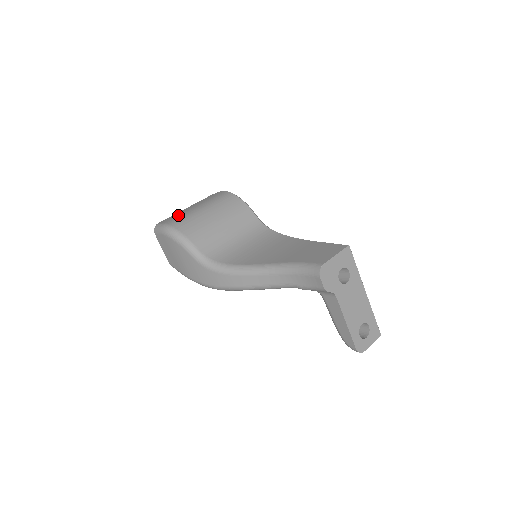
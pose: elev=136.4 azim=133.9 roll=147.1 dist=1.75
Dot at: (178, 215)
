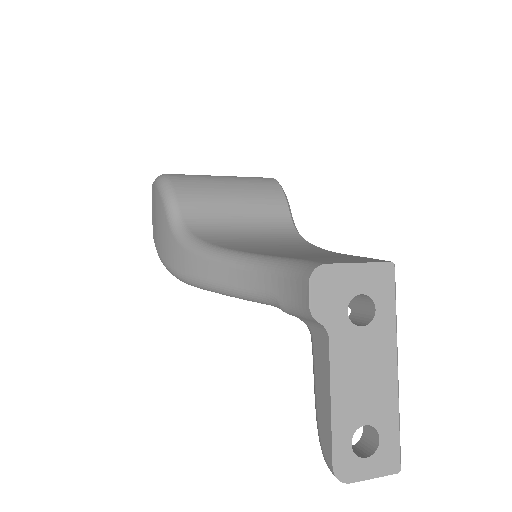
Dot at: occluded
